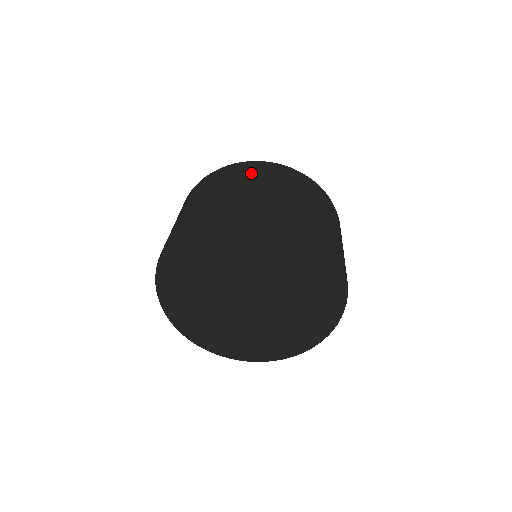
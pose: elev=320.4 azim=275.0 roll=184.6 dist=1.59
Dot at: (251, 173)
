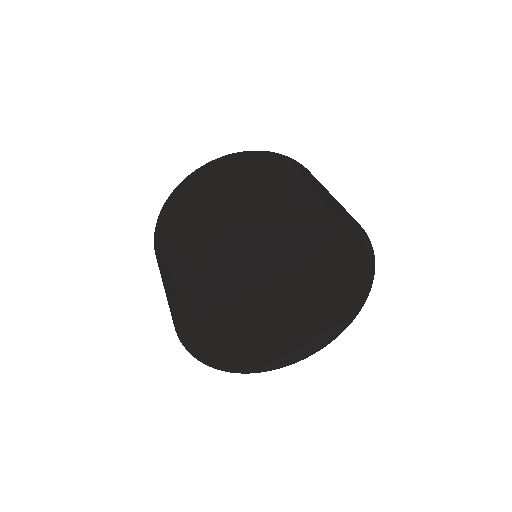
Dot at: (210, 181)
